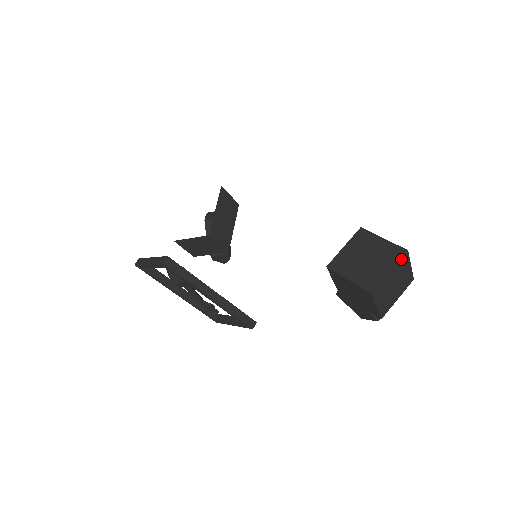
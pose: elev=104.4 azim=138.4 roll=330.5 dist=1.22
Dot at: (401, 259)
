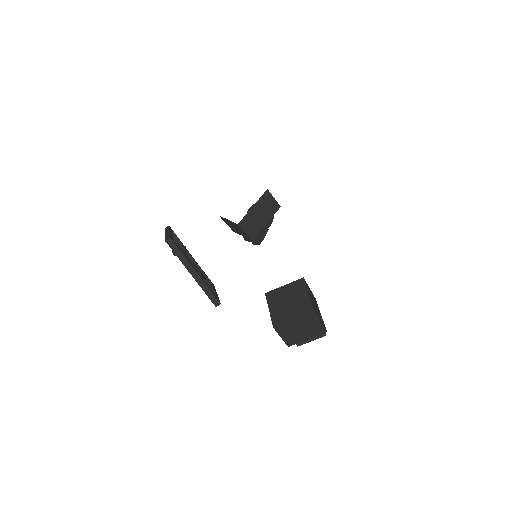
Dot at: (307, 315)
